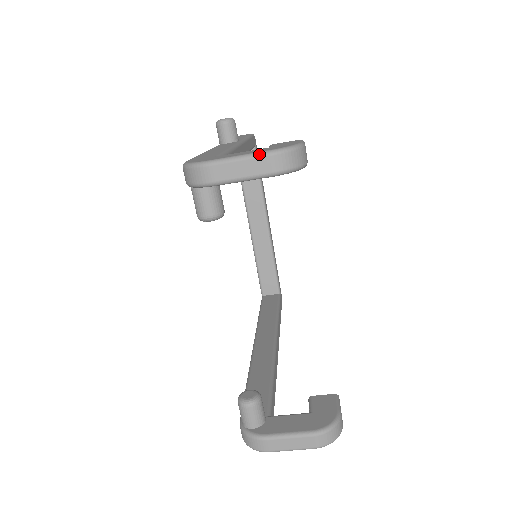
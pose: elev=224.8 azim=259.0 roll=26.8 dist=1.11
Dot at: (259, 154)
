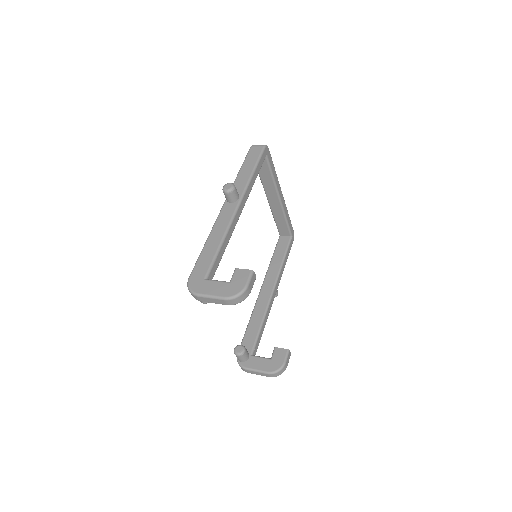
Dot at: (220, 298)
